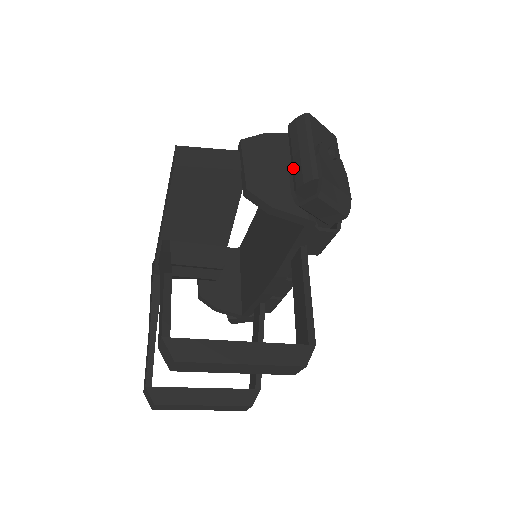
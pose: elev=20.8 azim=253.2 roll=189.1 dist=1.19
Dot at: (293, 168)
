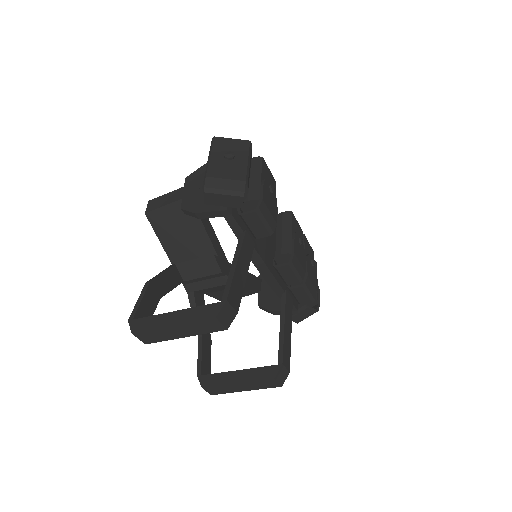
Dot at: occluded
